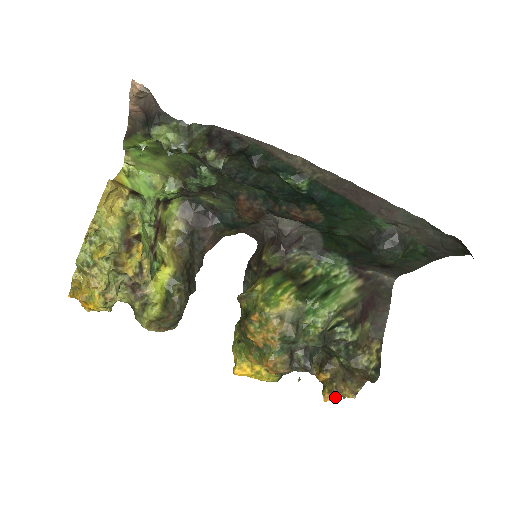
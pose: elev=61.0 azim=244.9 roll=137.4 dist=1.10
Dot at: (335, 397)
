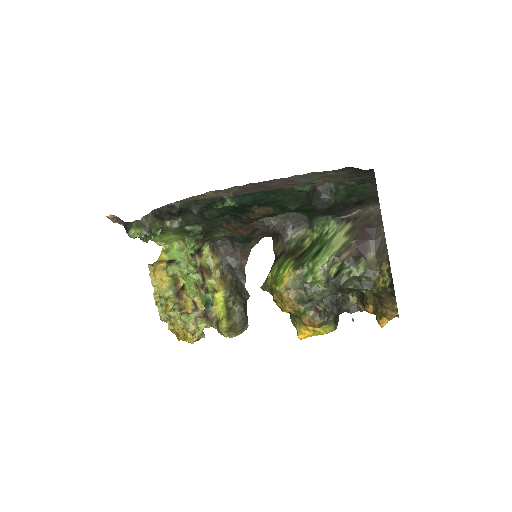
Dot at: (389, 320)
